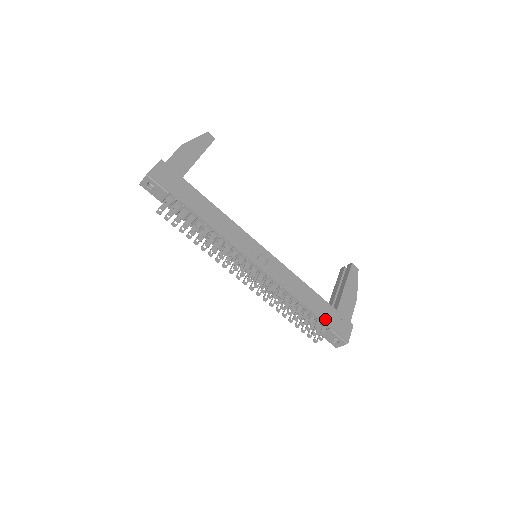
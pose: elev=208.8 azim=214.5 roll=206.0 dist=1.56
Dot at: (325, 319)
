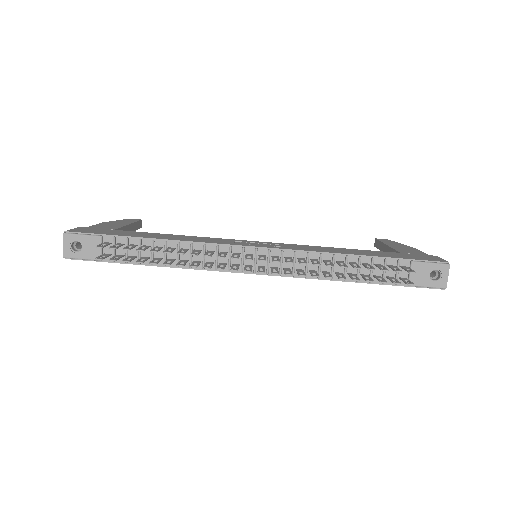
Dot at: (395, 257)
